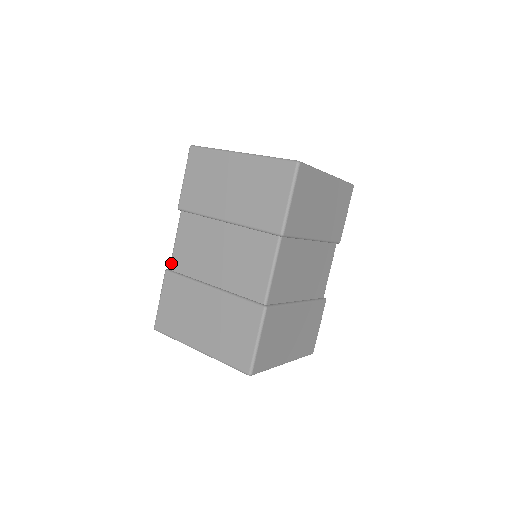
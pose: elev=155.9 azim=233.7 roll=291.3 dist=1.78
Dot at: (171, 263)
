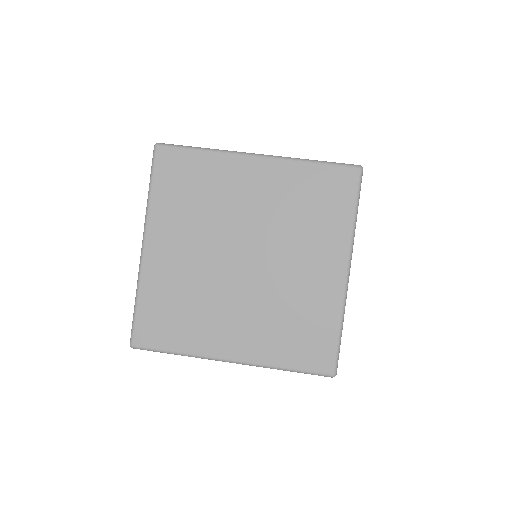
Dot at: occluded
